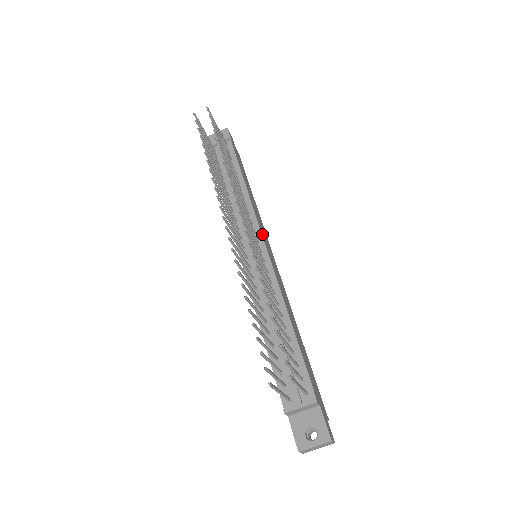
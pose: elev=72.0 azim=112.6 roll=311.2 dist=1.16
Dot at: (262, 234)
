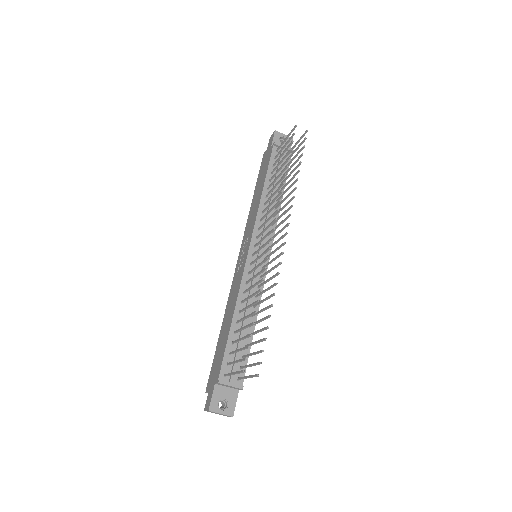
Dot at: occluded
